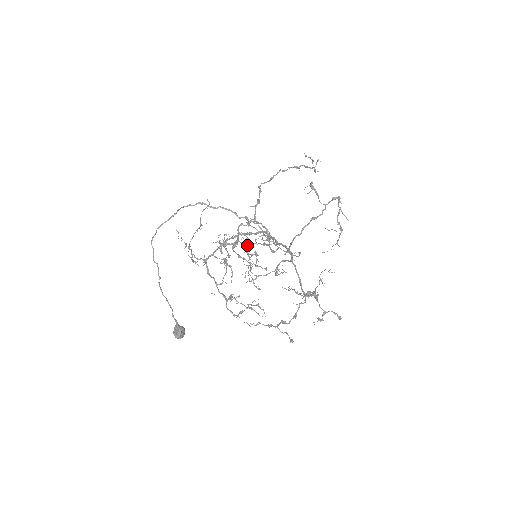
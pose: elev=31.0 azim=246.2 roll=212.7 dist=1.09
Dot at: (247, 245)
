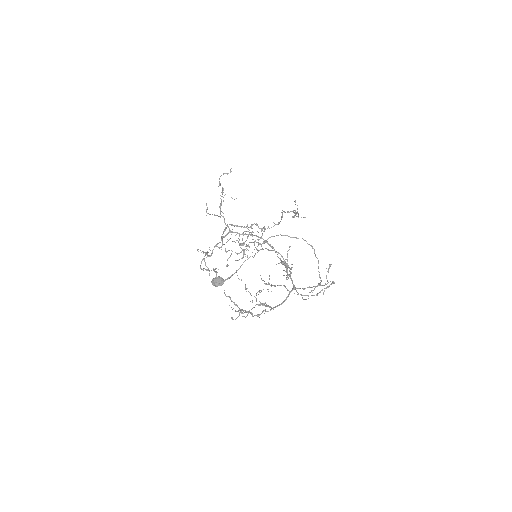
Dot at: (291, 272)
